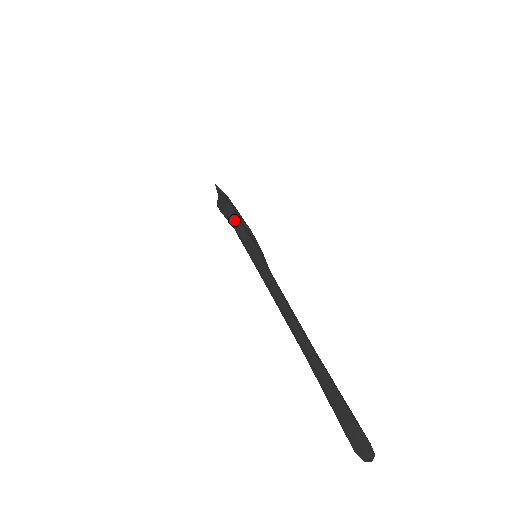
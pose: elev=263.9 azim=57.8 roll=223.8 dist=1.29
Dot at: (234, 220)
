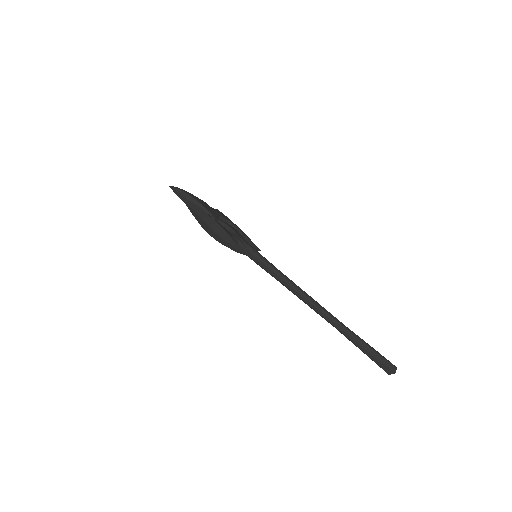
Dot at: (238, 249)
